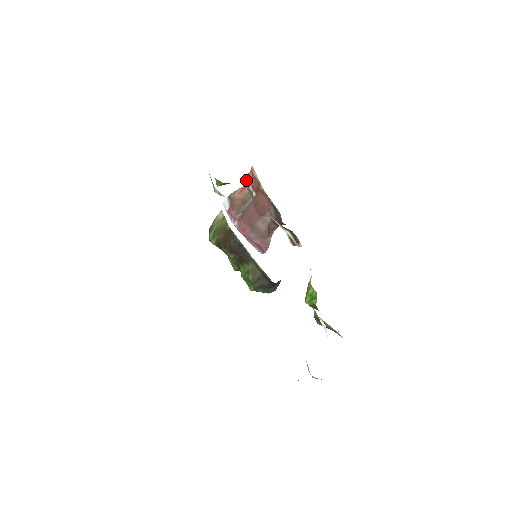
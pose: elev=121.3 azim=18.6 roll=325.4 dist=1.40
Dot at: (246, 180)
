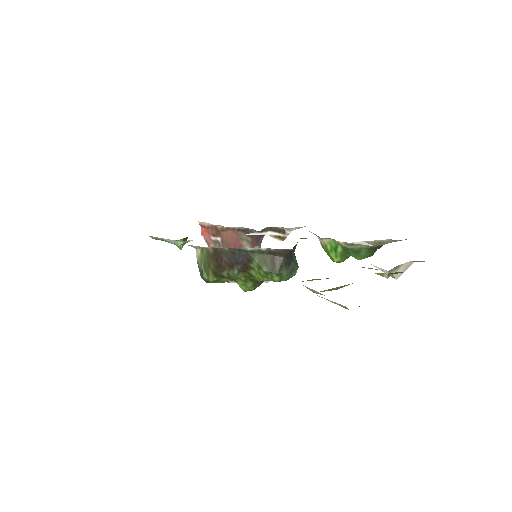
Dot at: (204, 237)
